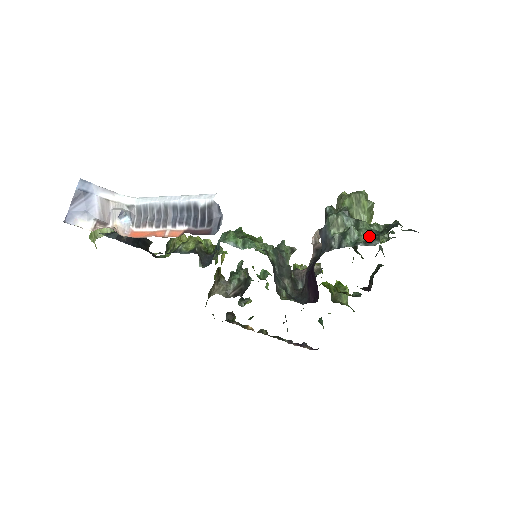
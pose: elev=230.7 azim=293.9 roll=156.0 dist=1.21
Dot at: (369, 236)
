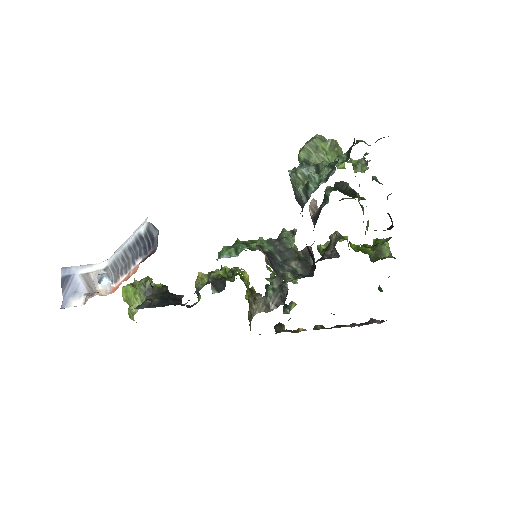
Dot at: (329, 171)
